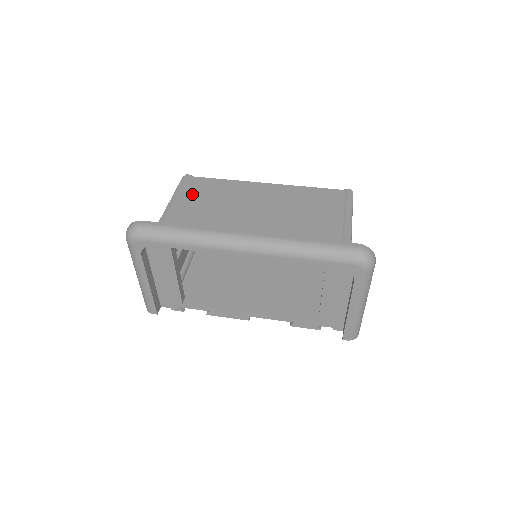
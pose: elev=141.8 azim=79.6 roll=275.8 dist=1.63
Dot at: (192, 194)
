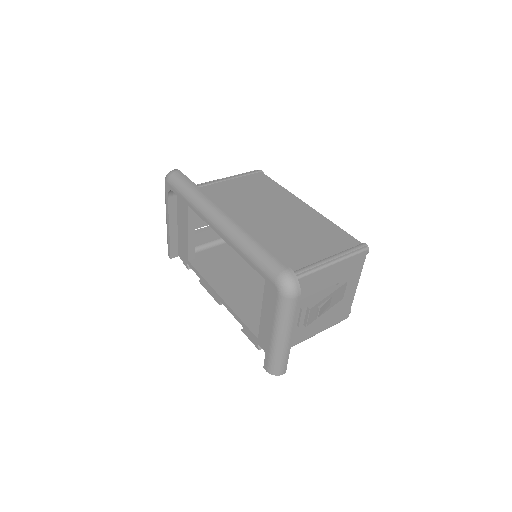
Dot at: (245, 181)
